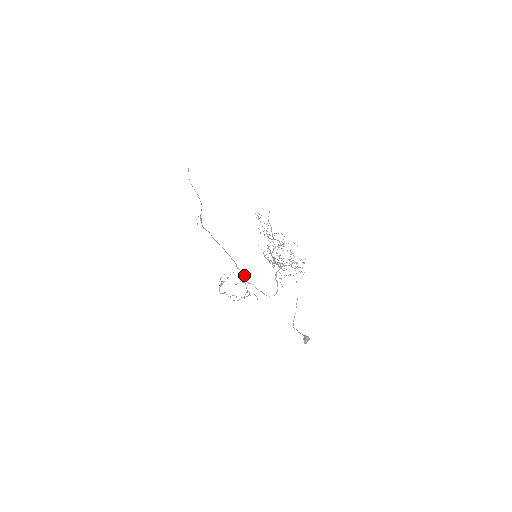
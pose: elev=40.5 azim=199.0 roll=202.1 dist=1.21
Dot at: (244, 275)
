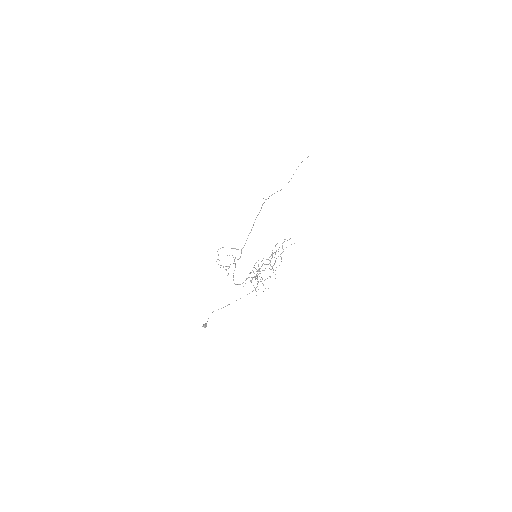
Dot at: (240, 256)
